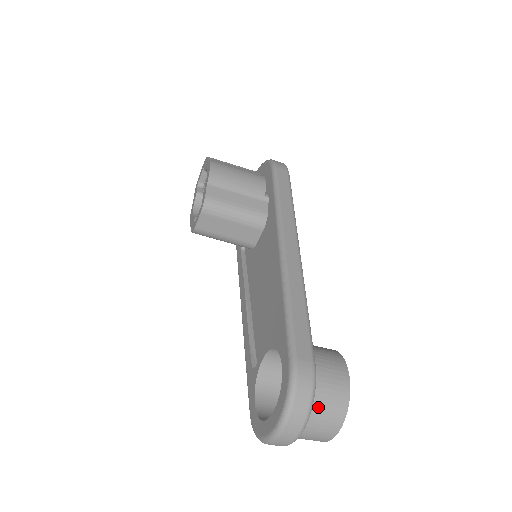
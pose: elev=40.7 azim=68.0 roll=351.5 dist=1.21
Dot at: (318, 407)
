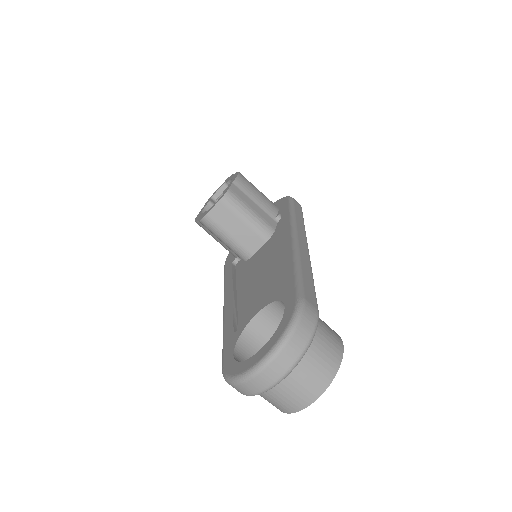
Dot at: (312, 354)
